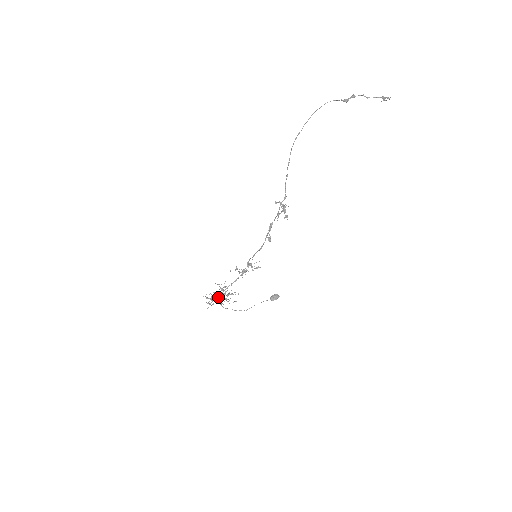
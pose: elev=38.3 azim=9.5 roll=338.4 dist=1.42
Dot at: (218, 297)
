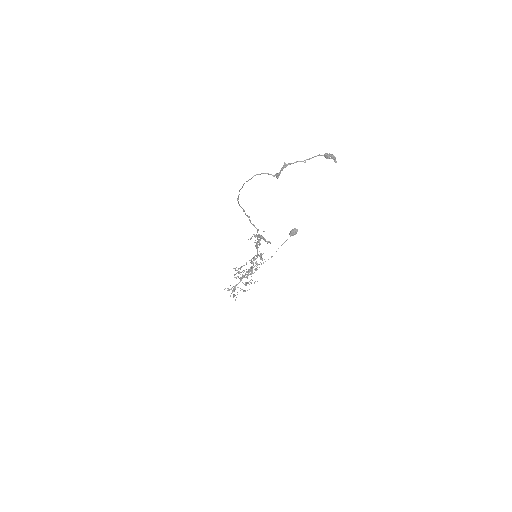
Dot at: occluded
